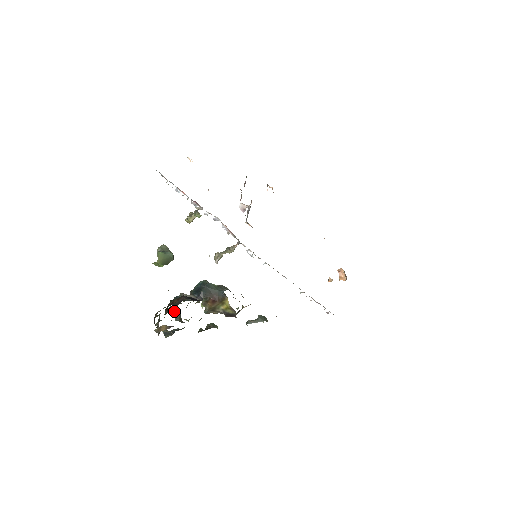
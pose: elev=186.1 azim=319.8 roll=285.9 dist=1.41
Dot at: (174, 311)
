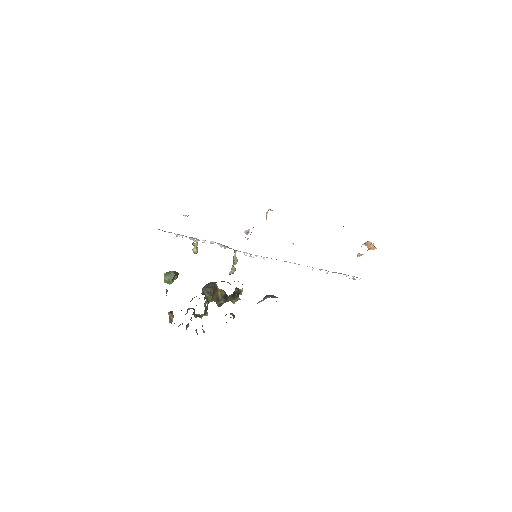
Dot at: occluded
